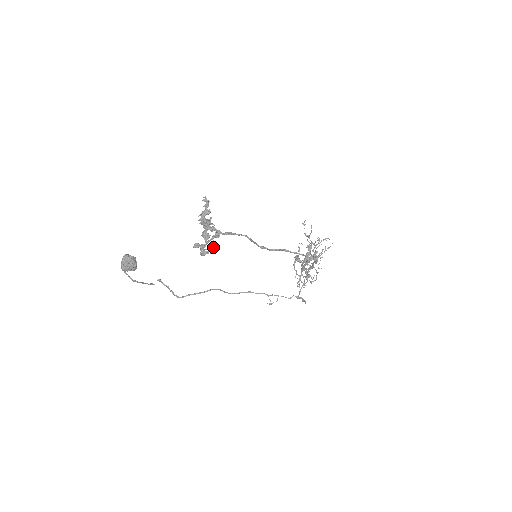
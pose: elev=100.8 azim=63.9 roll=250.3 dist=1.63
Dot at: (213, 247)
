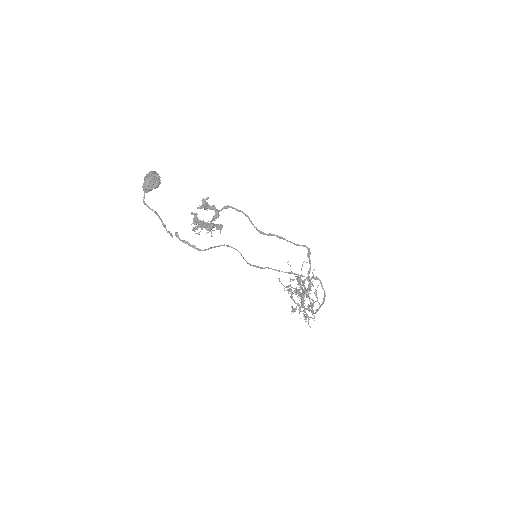
Dot at: (217, 225)
